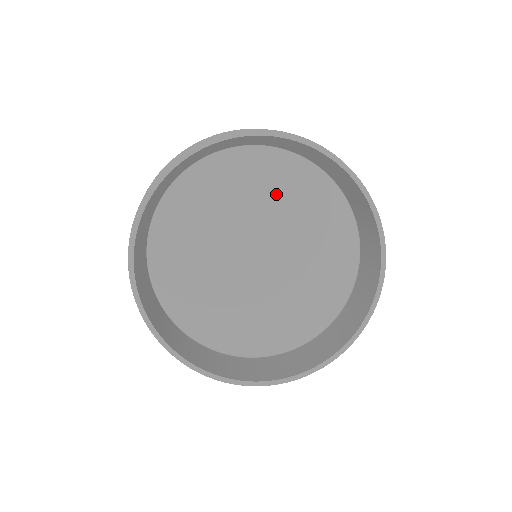
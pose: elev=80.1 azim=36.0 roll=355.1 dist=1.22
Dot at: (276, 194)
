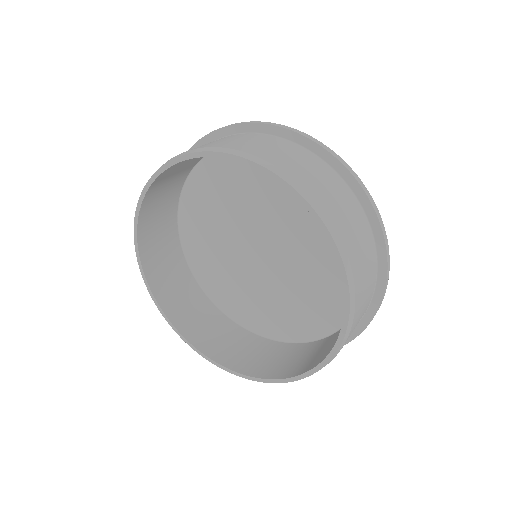
Dot at: (297, 207)
